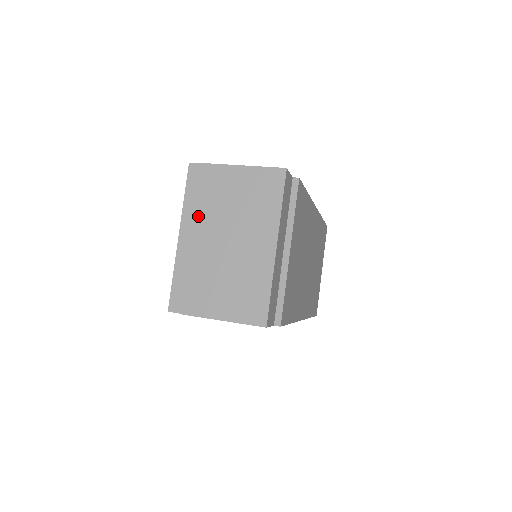
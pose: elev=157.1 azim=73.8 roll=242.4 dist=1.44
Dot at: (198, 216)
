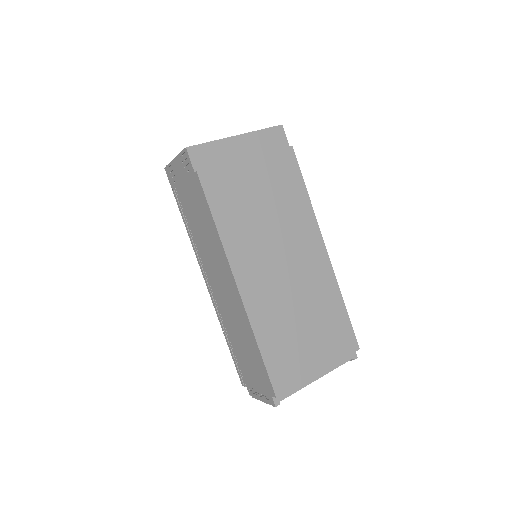
Dot at: occluded
